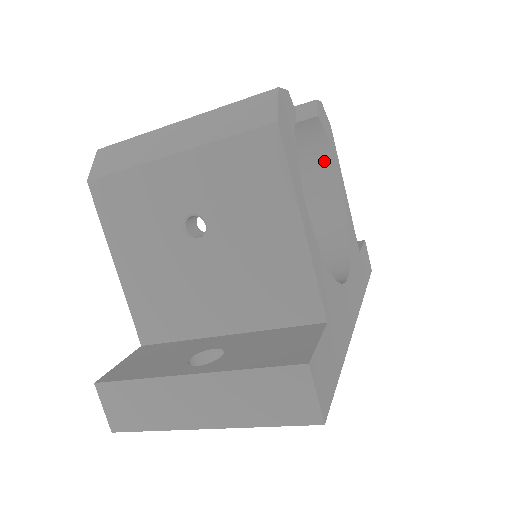
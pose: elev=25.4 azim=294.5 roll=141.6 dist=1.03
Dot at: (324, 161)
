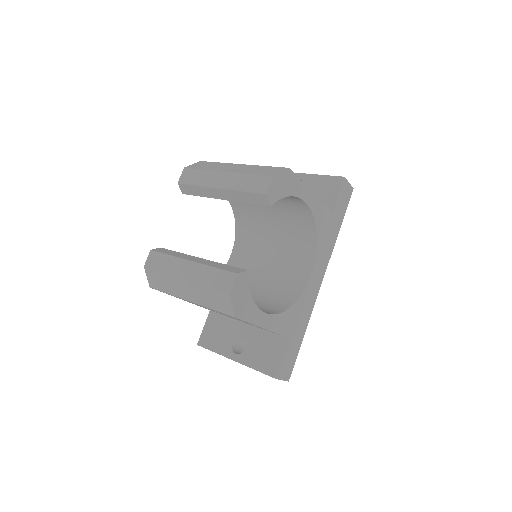
Dot at: occluded
